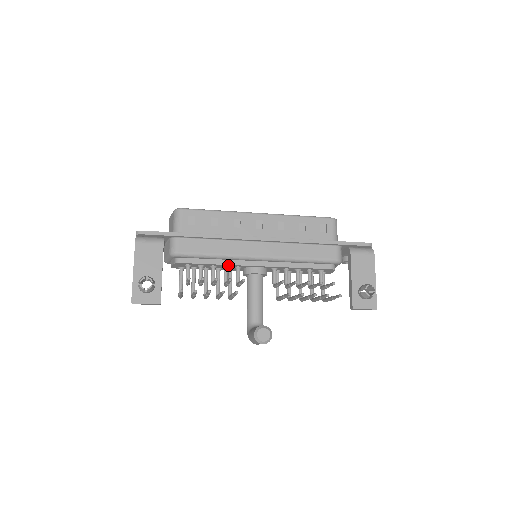
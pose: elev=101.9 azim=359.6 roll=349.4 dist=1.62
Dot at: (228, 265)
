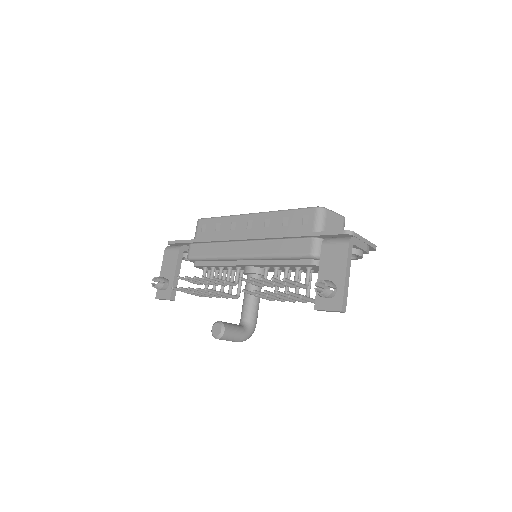
Dot at: (227, 266)
